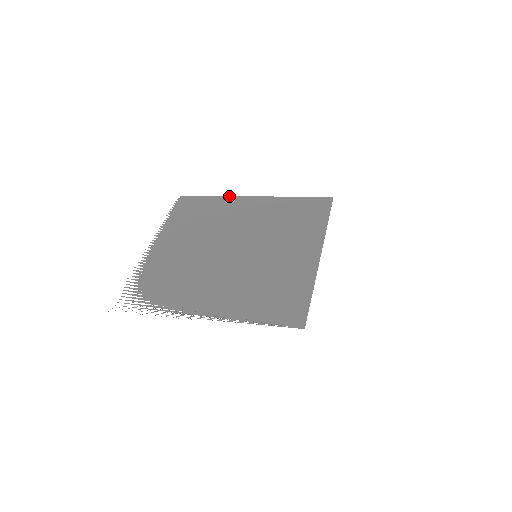
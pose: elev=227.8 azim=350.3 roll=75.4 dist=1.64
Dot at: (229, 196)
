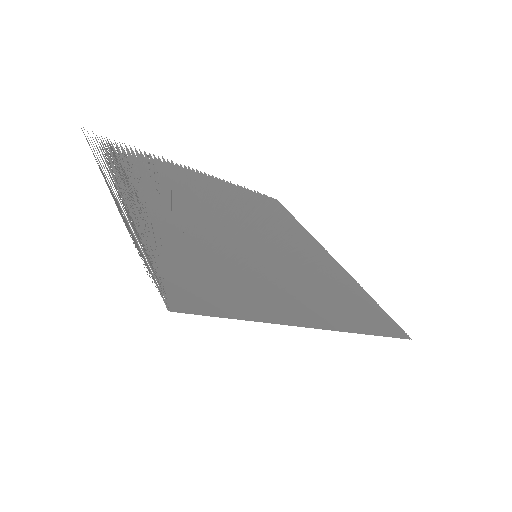
Dot at: occluded
